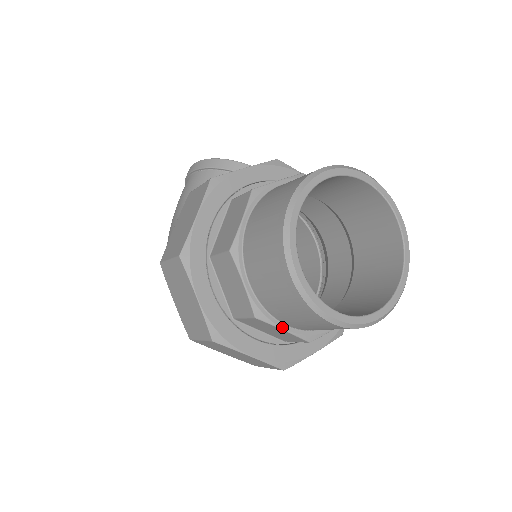
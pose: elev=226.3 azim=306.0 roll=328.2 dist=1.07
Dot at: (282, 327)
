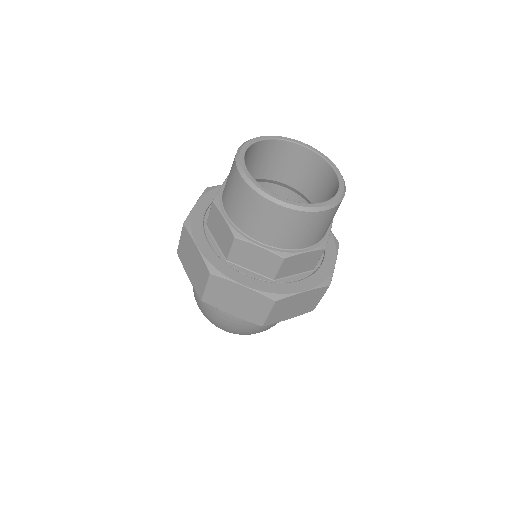
Dot at: (257, 244)
